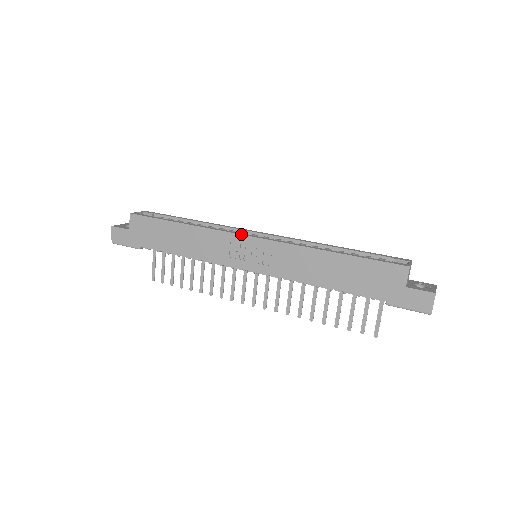
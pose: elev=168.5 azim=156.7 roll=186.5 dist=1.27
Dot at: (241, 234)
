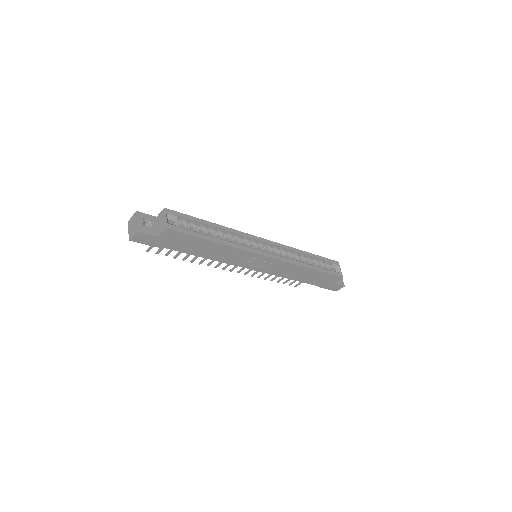
Dot at: (262, 255)
